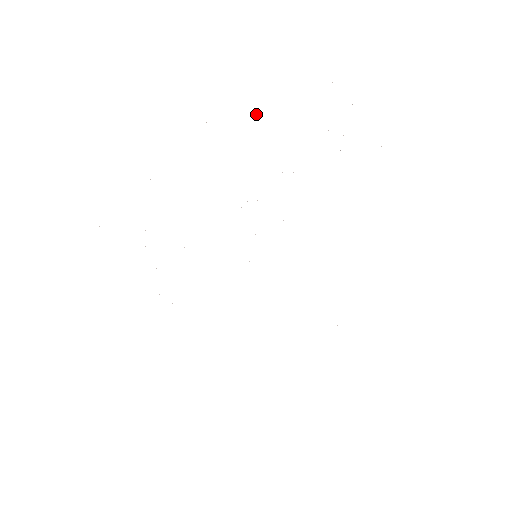
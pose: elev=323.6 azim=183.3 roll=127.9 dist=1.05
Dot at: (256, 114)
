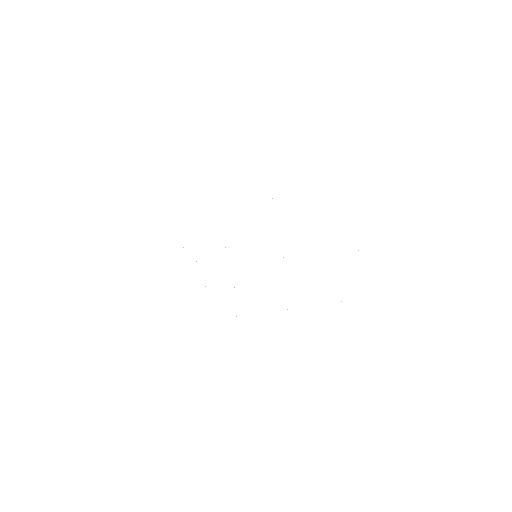
Dot at: occluded
